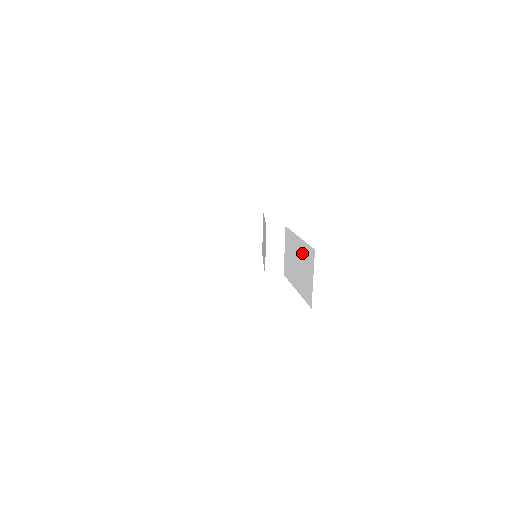
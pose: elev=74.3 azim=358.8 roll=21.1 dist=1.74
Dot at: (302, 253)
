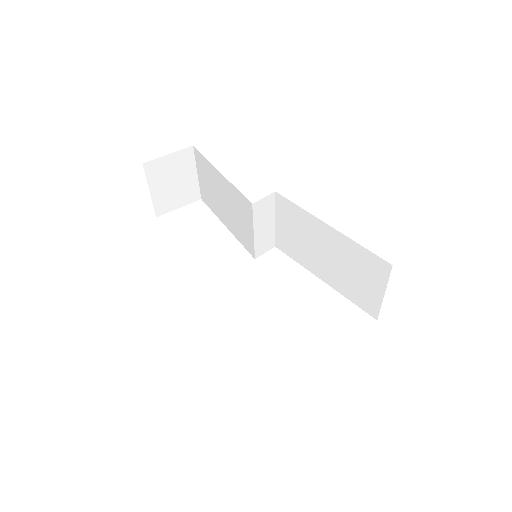
Dot at: (344, 251)
